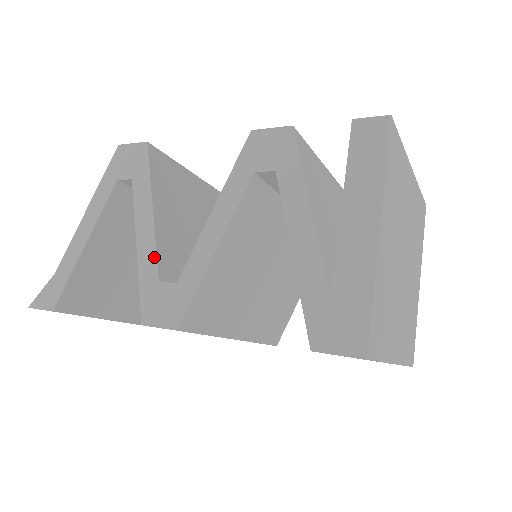
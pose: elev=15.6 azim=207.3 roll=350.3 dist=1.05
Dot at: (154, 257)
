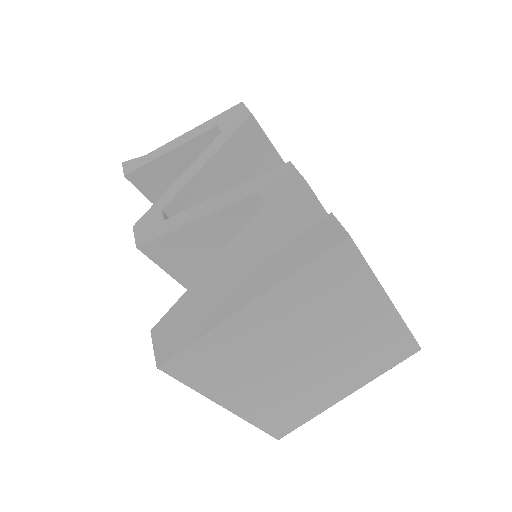
Dot at: (176, 193)
